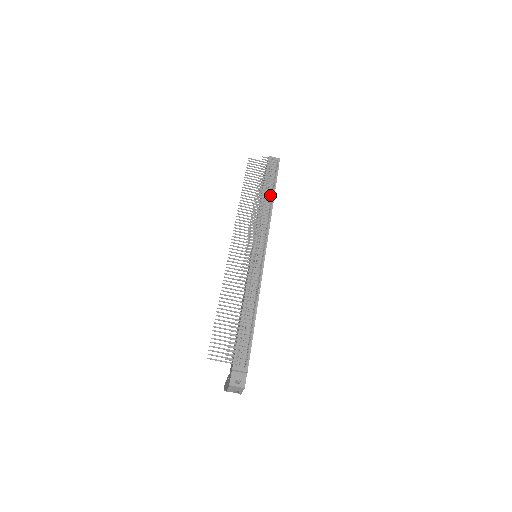
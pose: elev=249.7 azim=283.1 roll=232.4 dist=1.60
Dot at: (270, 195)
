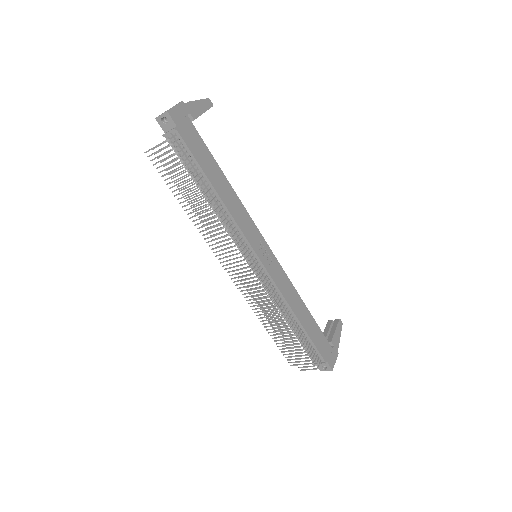
Dot at: (206, 185)
